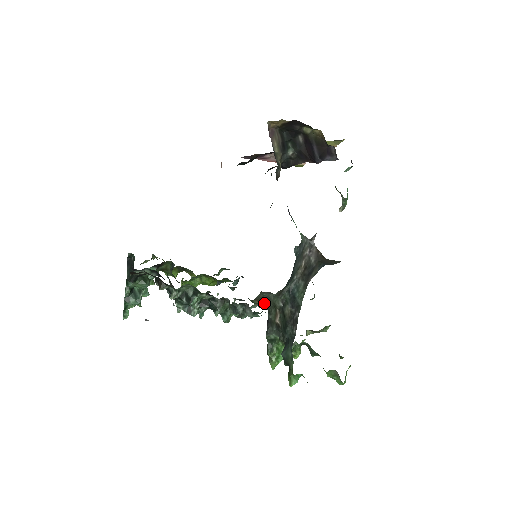
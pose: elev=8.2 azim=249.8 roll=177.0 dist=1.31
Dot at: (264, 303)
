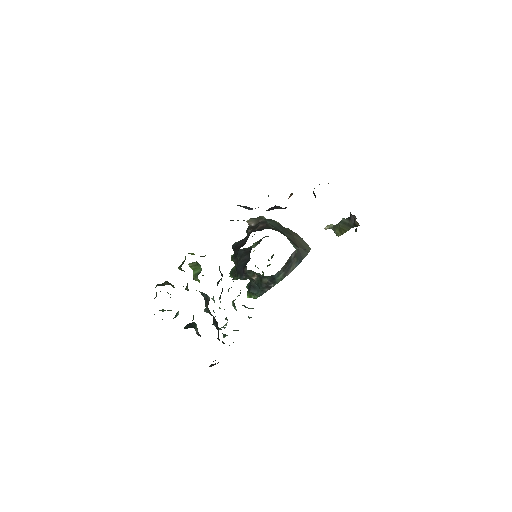
Dot at: (248, 270)
